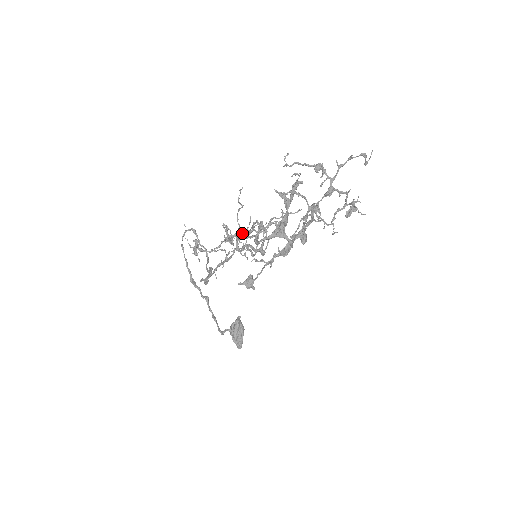
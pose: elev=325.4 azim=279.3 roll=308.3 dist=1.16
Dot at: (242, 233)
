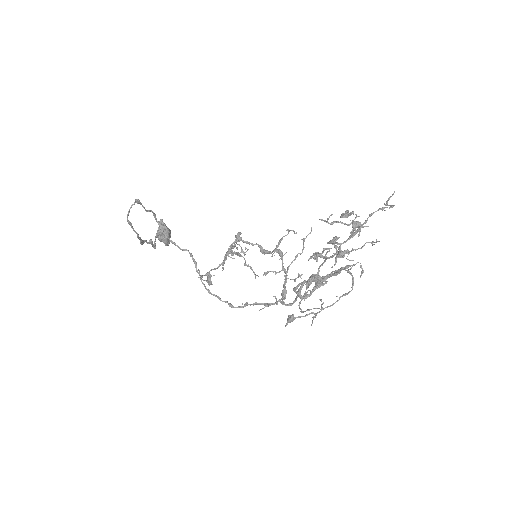
Dot at: (286, 291)
